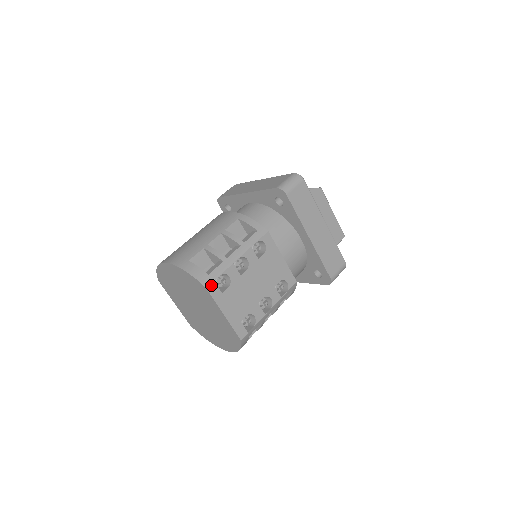
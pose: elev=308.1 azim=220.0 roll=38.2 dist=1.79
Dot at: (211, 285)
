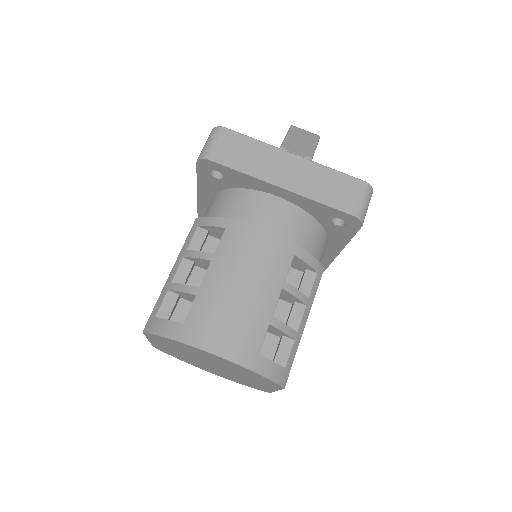
Dot at: occluded
